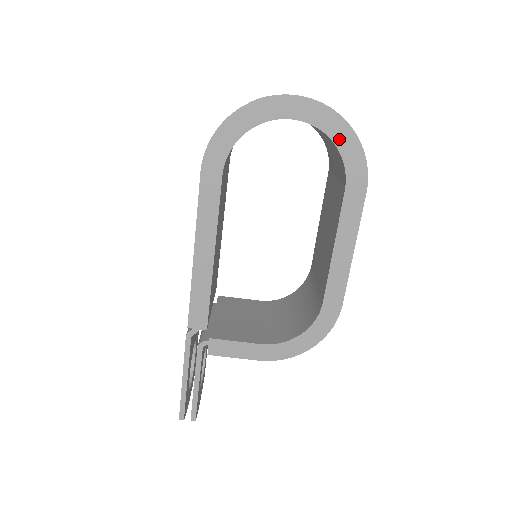
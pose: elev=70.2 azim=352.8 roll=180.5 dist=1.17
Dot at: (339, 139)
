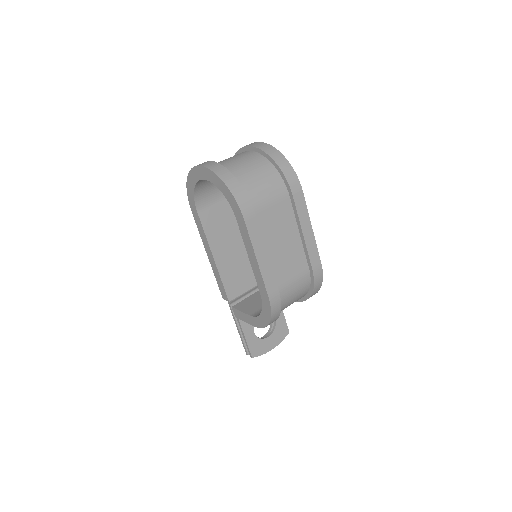
Dot at: (221, 188)
